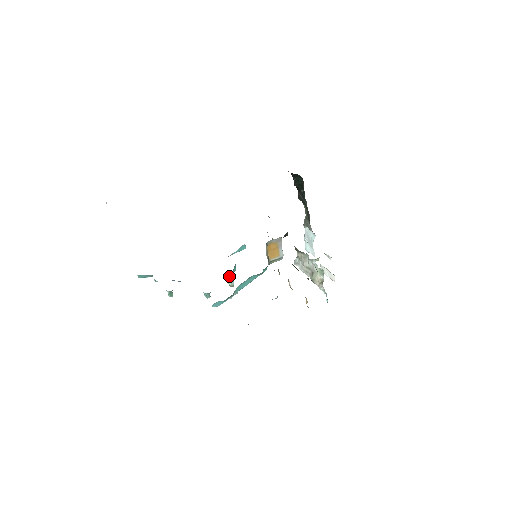
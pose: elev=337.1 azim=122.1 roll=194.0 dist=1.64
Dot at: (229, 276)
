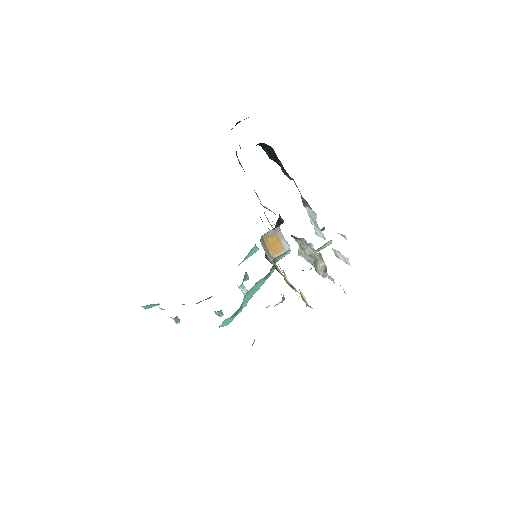
Dot at: (240, 286)
